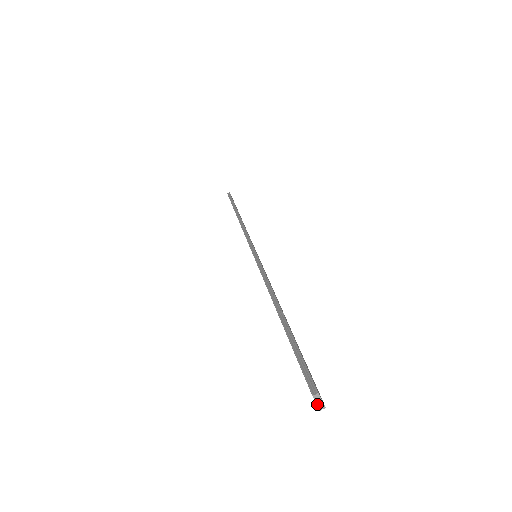
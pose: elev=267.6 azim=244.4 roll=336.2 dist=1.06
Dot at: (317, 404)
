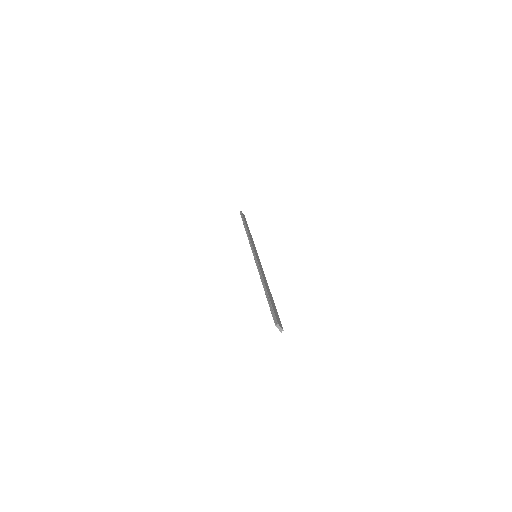
Dot at: (279, 329)
